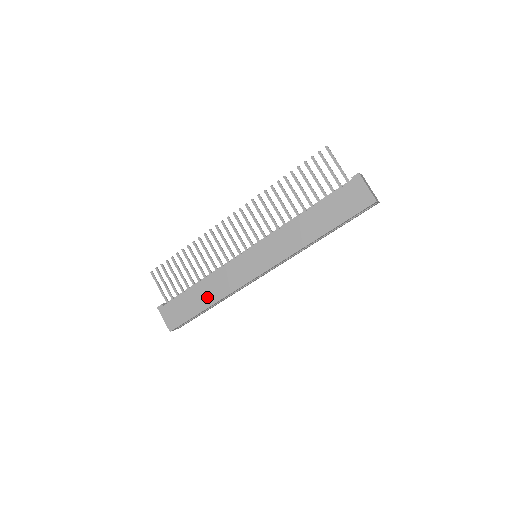
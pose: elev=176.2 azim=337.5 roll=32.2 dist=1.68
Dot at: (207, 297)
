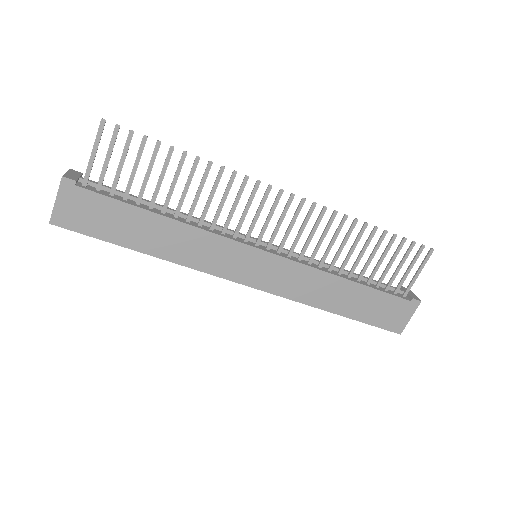
Dot at: (155, 241)
